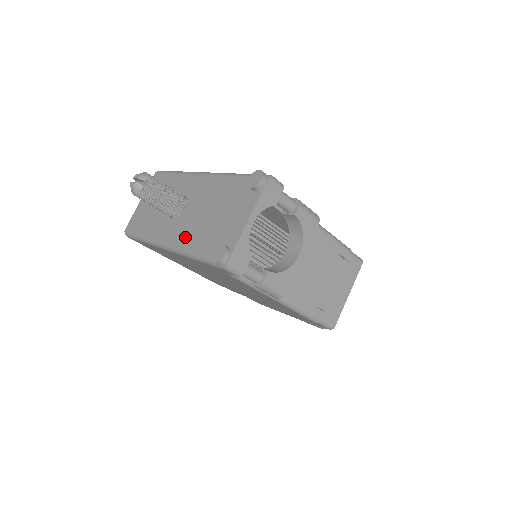
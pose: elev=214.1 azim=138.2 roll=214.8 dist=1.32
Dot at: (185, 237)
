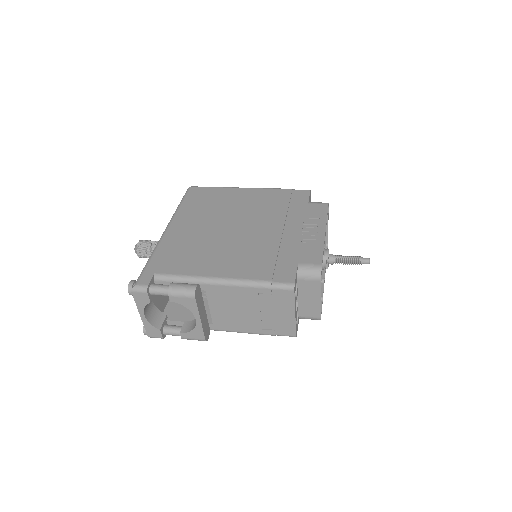
Dot at: occluded
